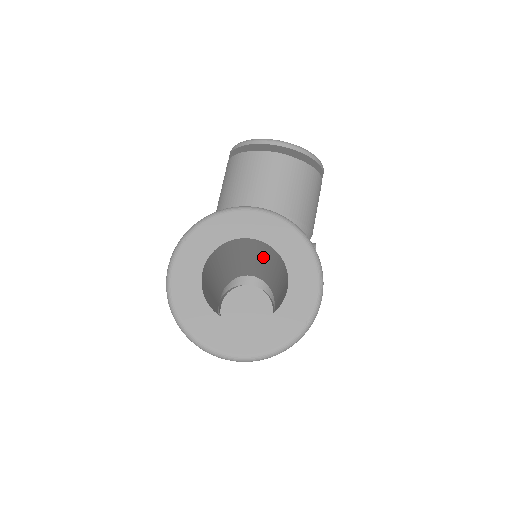
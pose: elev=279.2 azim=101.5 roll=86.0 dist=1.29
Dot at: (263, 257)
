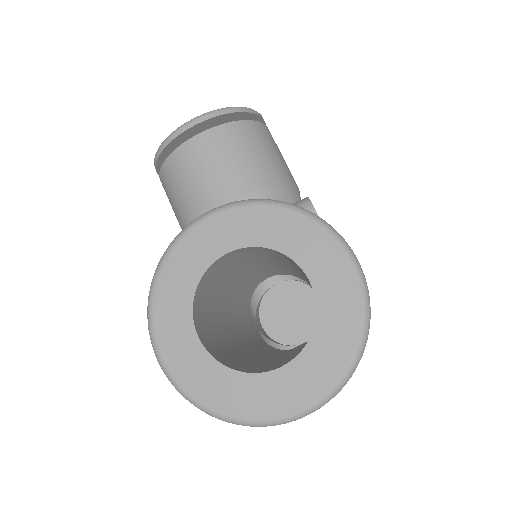
Dot at: (259, 259)
